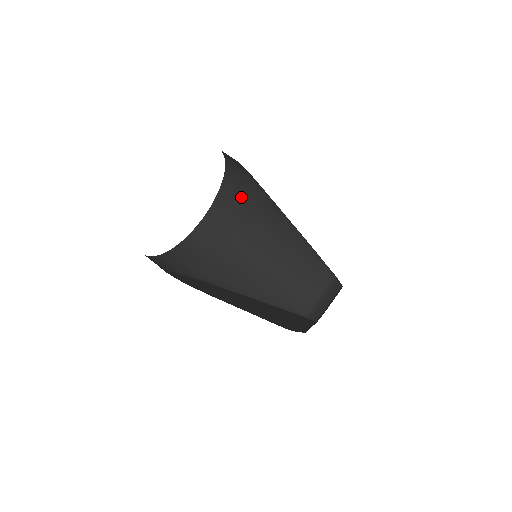
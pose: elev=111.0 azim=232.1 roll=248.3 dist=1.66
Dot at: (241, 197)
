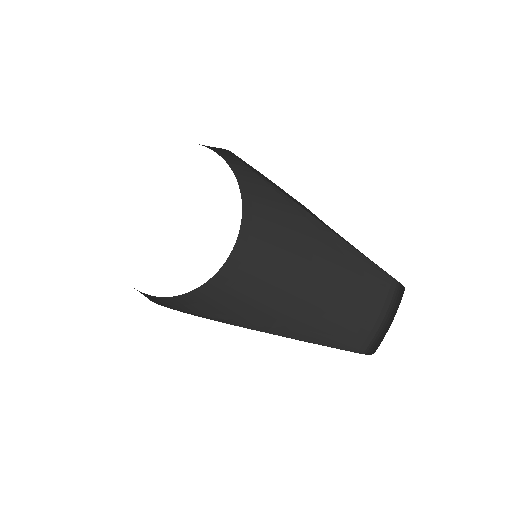
Dot at: (263, 215)
